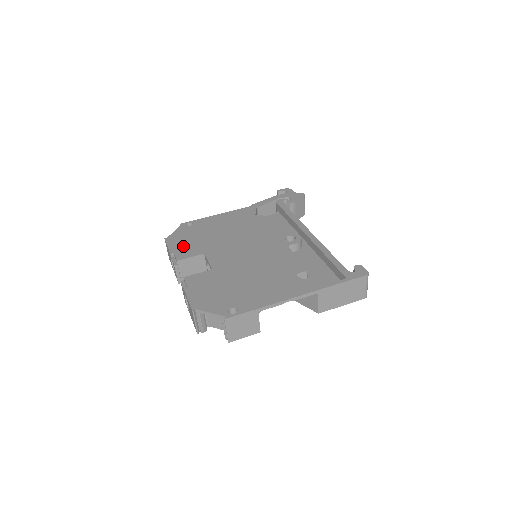
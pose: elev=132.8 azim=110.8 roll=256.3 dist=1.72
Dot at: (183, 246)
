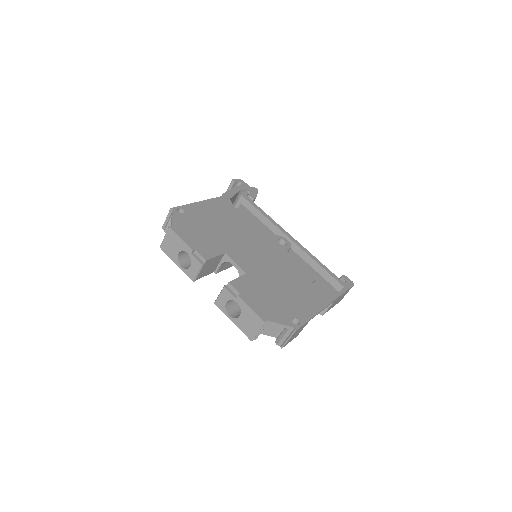
Dot at: (198, 241)
